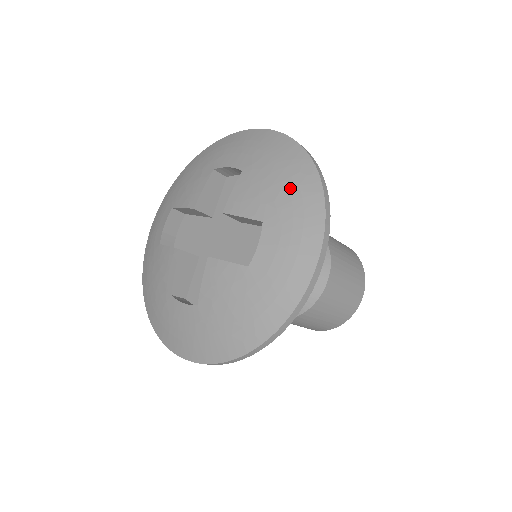
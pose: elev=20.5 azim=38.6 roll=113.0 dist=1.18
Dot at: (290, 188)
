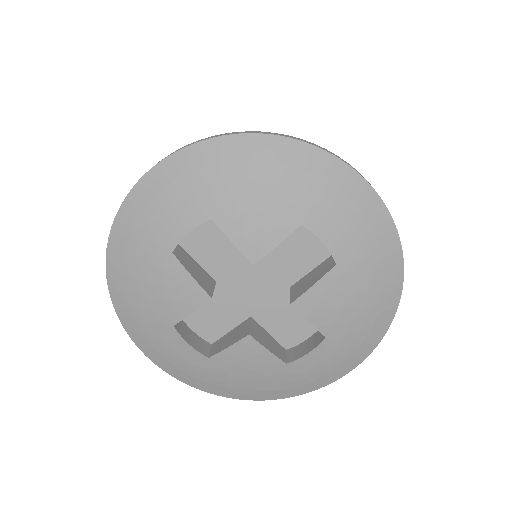
Dot at: (368, 317)
